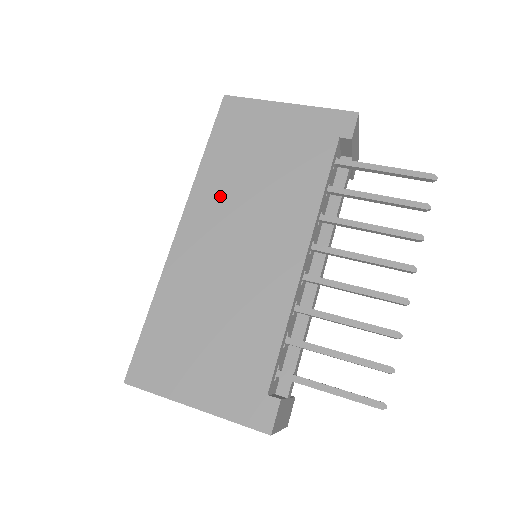
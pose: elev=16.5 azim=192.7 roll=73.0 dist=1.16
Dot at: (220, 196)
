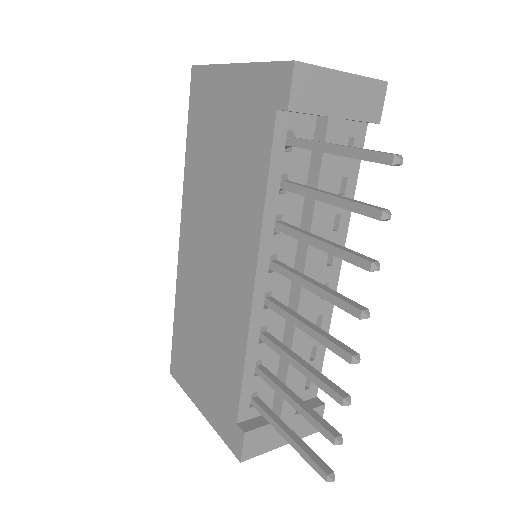
Dot at: (198, 200)
